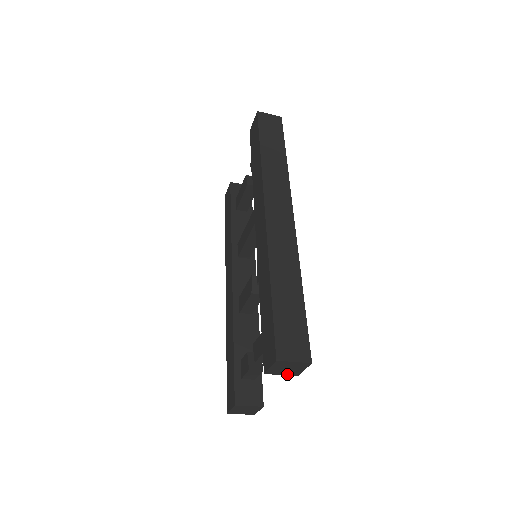
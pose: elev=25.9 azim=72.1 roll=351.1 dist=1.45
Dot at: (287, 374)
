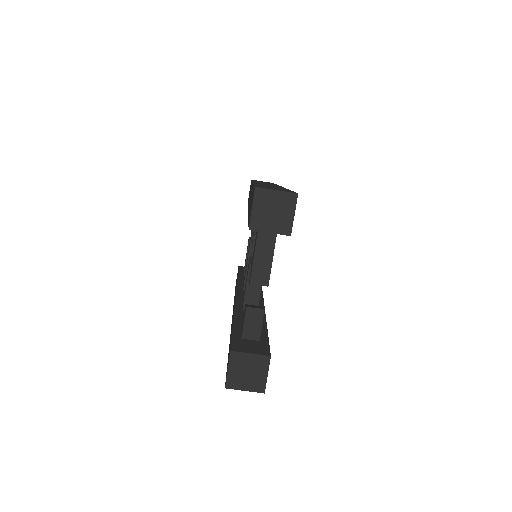
Dot at: (277, 230)
